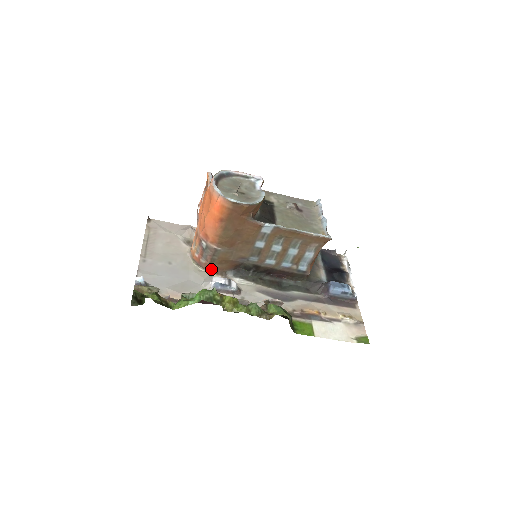
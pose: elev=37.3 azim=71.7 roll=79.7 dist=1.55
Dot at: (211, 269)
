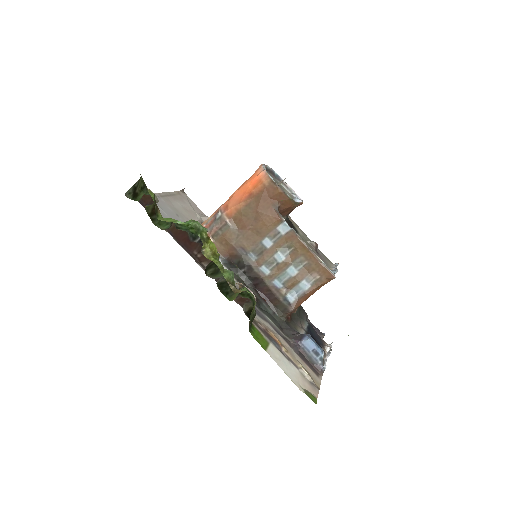
Dot at: occluded
